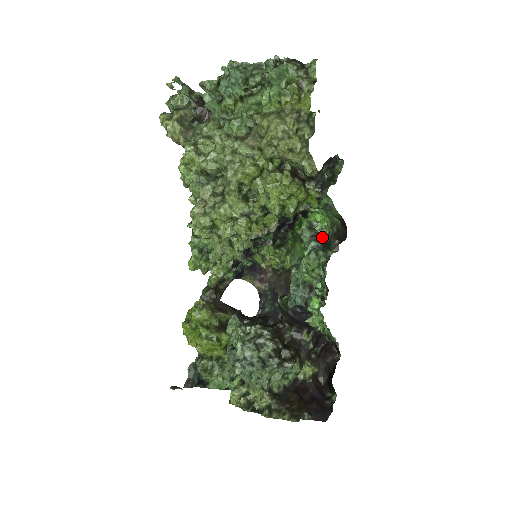
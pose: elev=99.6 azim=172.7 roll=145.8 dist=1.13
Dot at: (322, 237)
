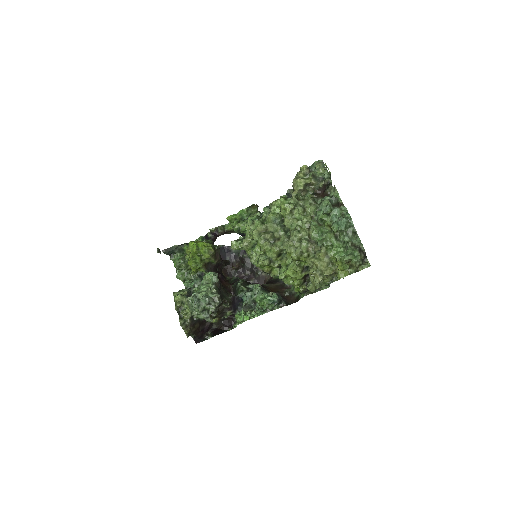
Dot at: occluded
